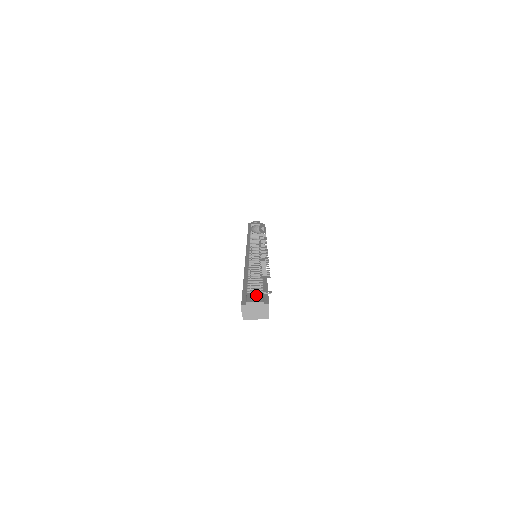
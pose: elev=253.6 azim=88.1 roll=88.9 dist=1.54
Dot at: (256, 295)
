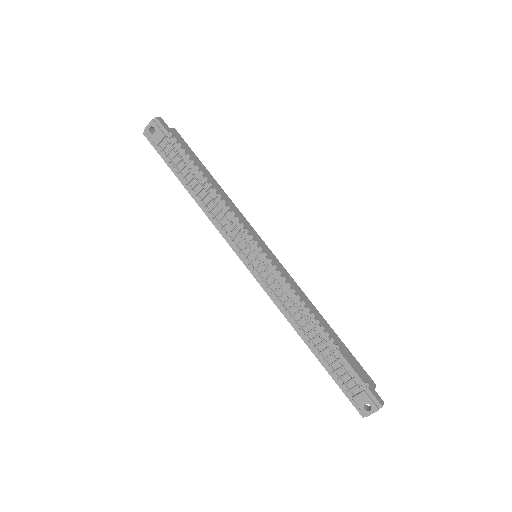
Dot at: (363, 401)
